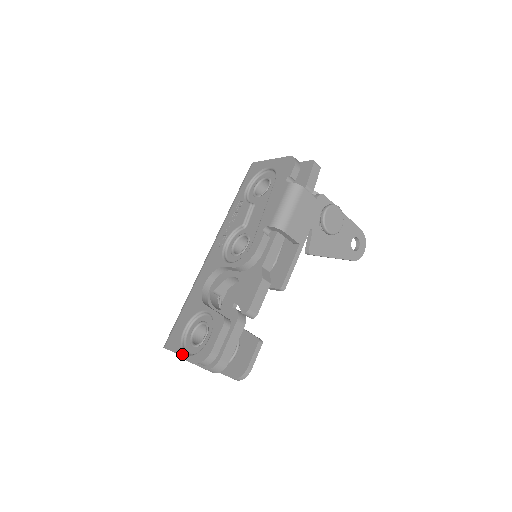
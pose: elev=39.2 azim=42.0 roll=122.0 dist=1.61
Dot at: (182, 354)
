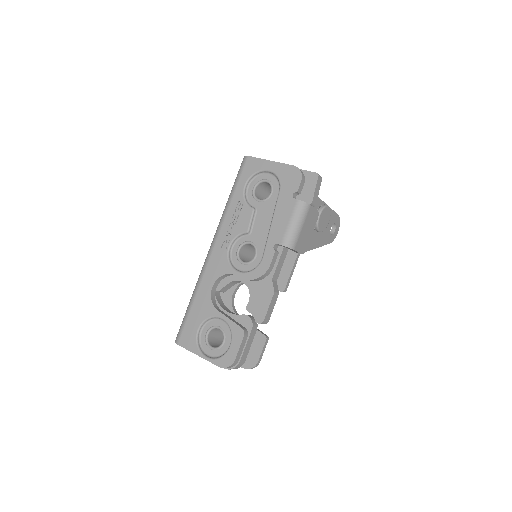
Dot at: (201, 356)
